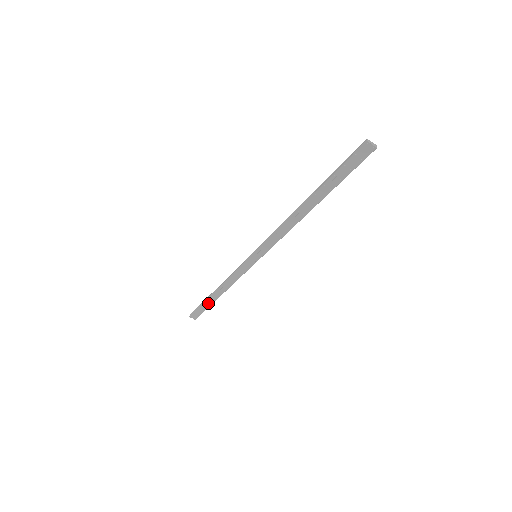
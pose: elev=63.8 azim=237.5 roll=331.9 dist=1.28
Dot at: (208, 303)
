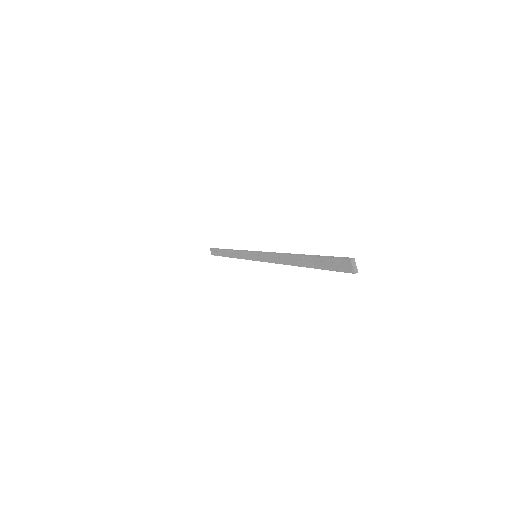
Dot at: (221, 253)
